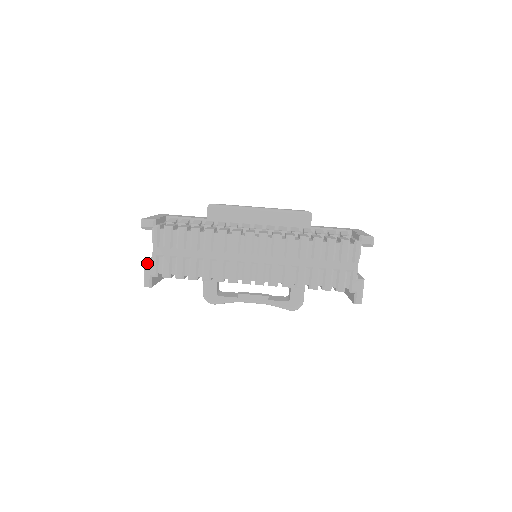
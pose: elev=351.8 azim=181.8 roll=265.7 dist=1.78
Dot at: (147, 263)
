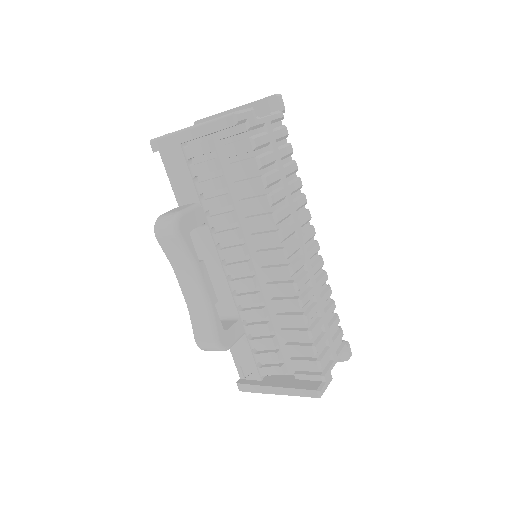
Dot at: occluded
